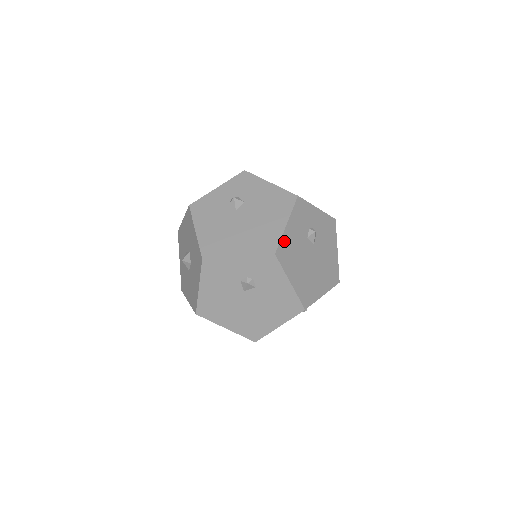
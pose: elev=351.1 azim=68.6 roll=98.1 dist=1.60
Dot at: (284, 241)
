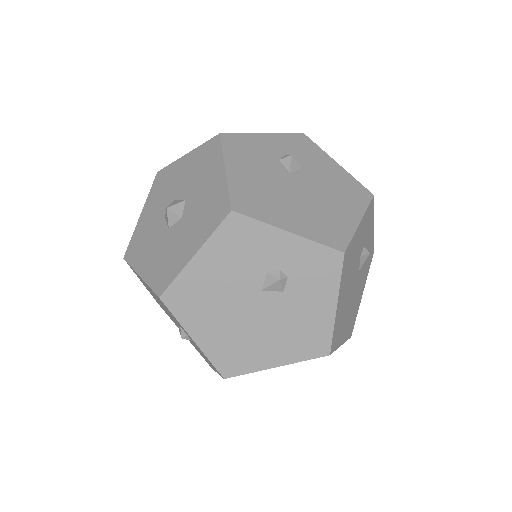
Dot at: occluded
